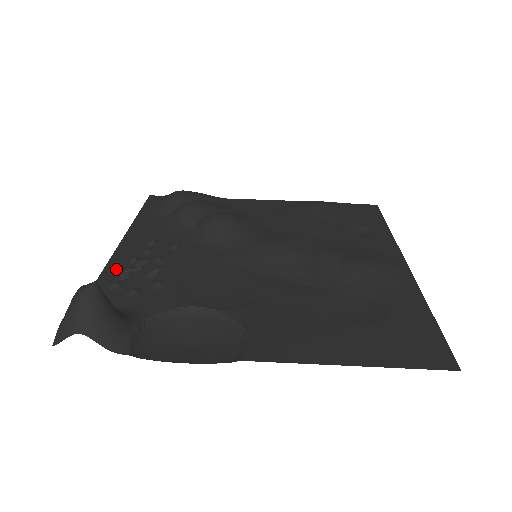
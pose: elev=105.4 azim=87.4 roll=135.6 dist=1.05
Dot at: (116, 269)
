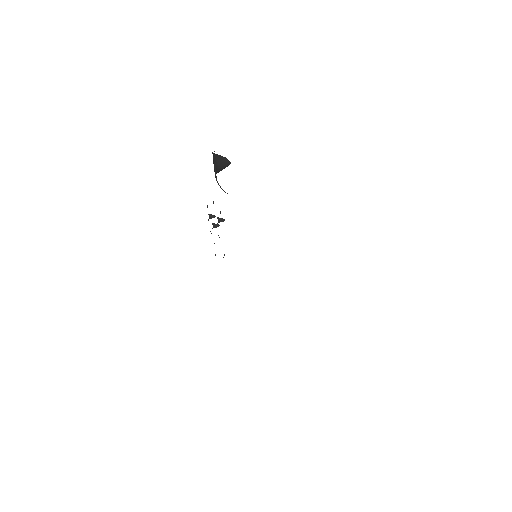
Dot at: occluded
